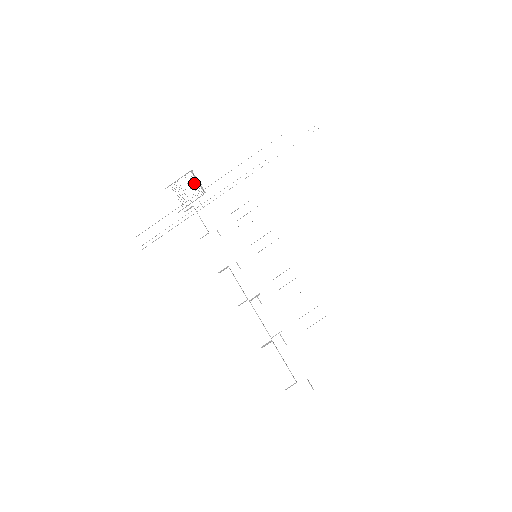
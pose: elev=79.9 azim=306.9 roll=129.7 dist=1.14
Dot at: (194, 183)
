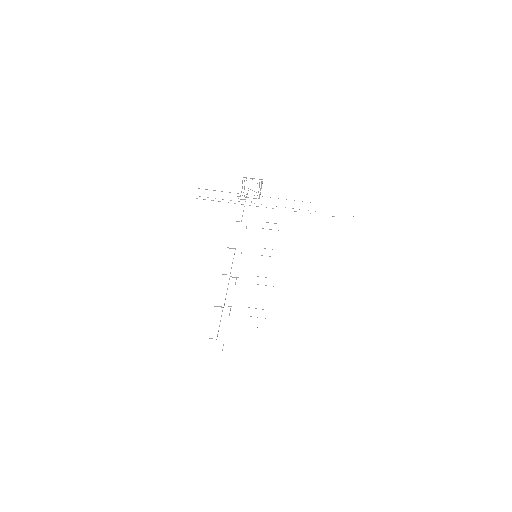
Dot at: occluded
